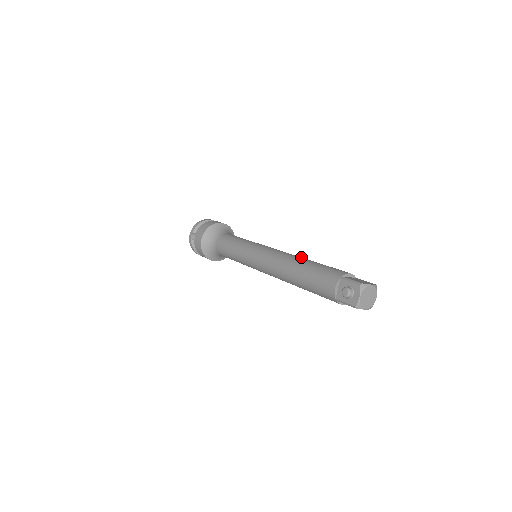
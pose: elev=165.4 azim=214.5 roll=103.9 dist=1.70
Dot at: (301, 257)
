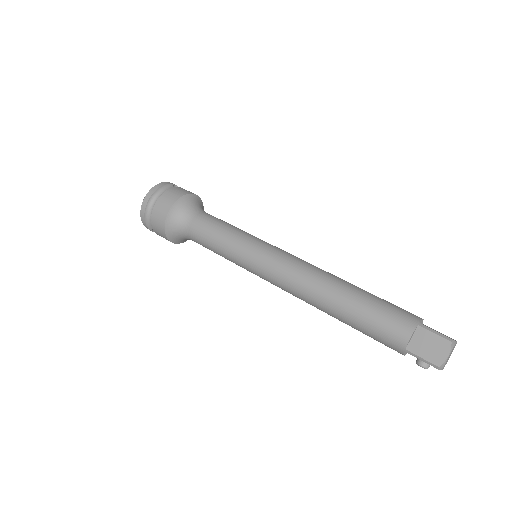
Dot at: (325, 292)
